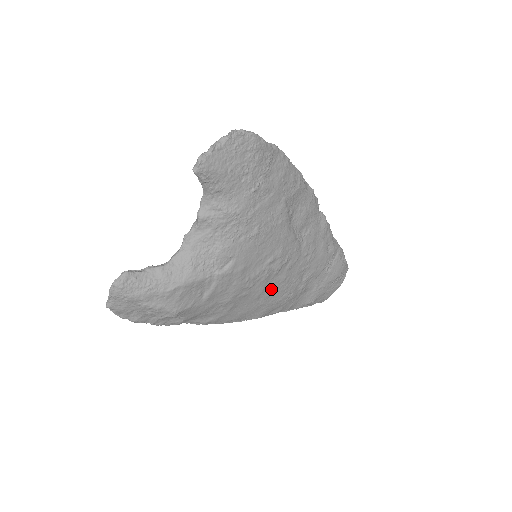
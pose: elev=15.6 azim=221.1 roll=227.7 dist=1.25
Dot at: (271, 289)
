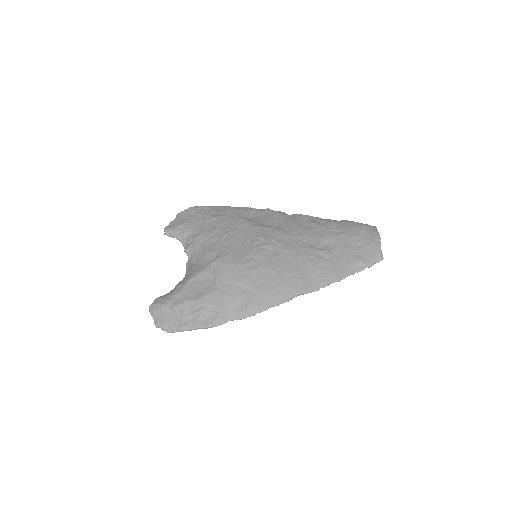
Dot at: (281, 260)
